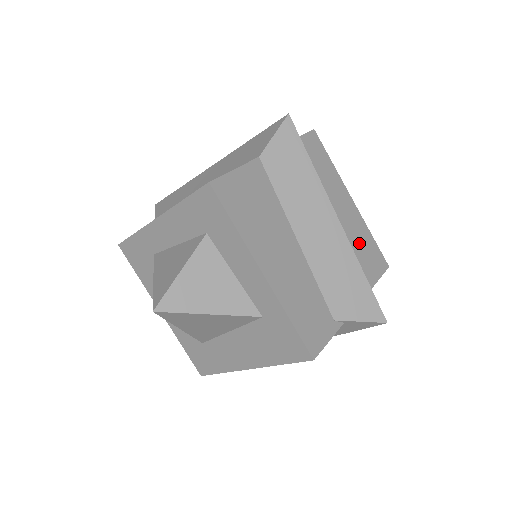
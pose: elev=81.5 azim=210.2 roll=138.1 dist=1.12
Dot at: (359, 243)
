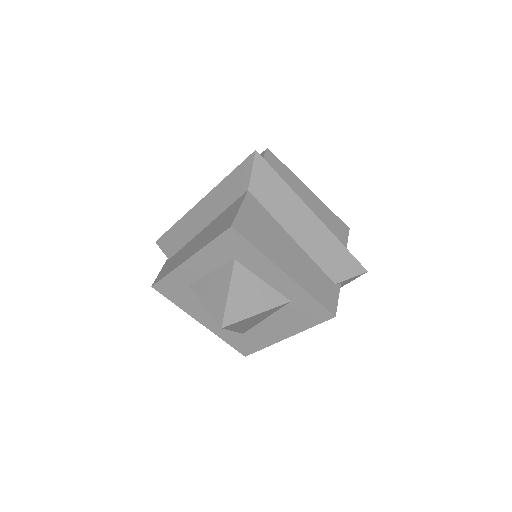
Dot at: (327, 221)
